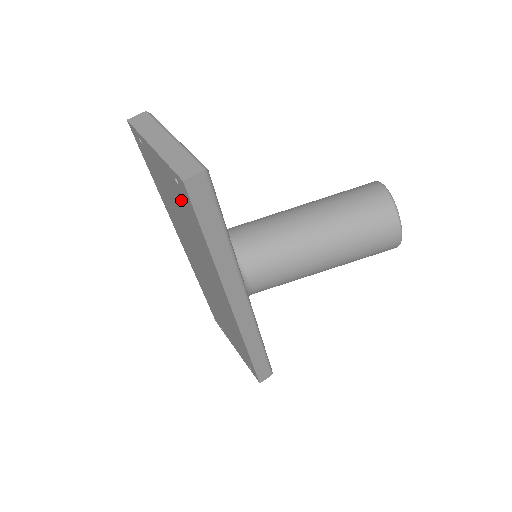
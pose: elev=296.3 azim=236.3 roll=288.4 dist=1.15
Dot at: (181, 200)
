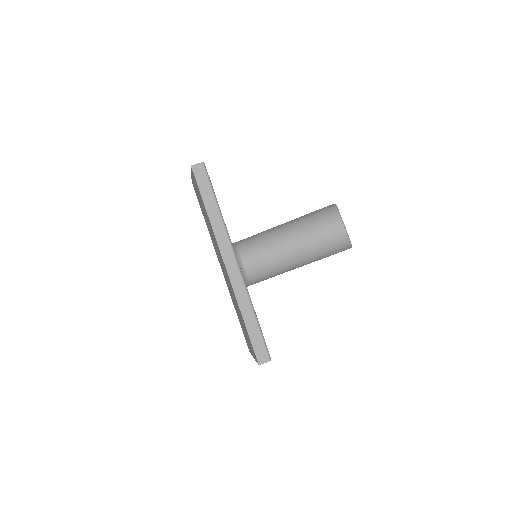
Dot at: (198, 192)
